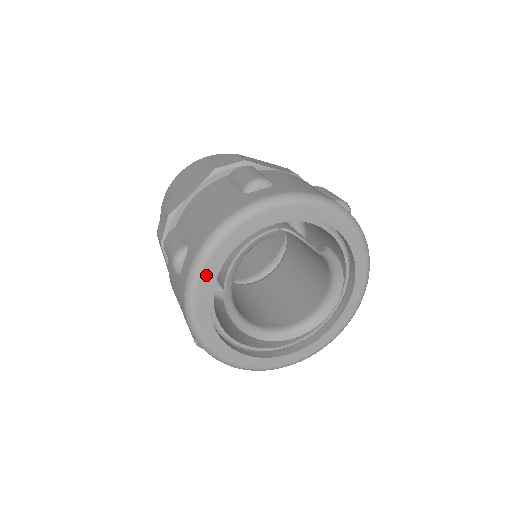
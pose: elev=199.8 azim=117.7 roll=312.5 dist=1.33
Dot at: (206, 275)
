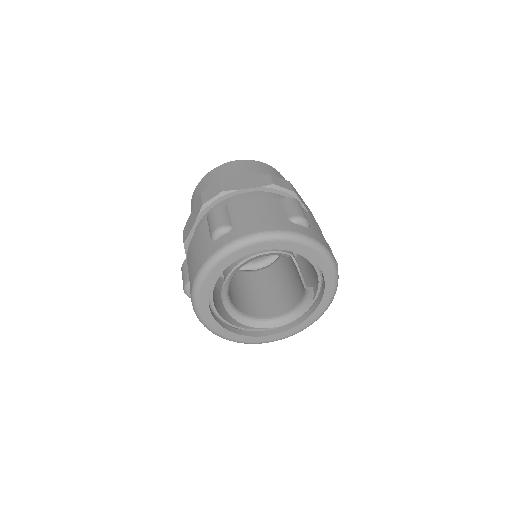
Dot at: (234, 255)
